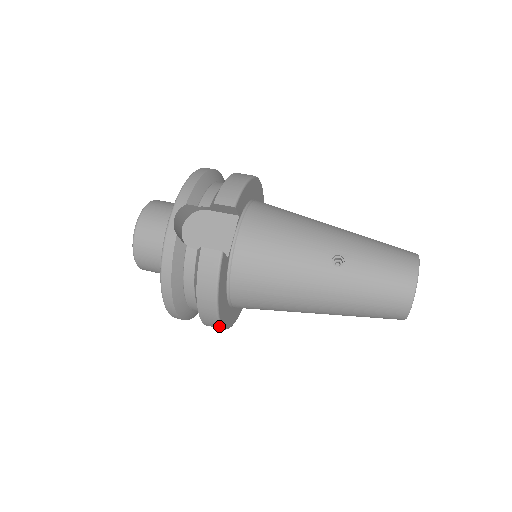
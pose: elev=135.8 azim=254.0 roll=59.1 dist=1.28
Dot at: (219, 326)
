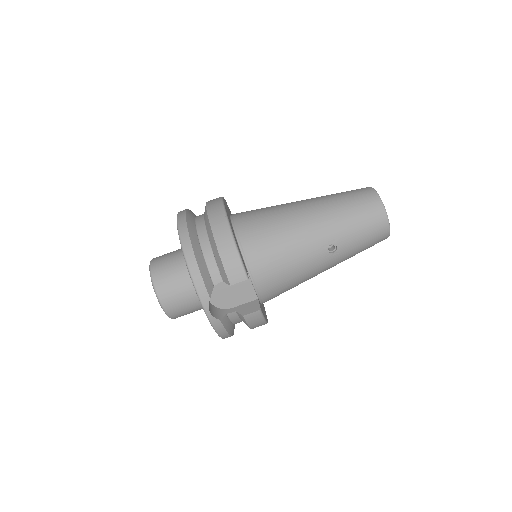
Dot at: occluded
